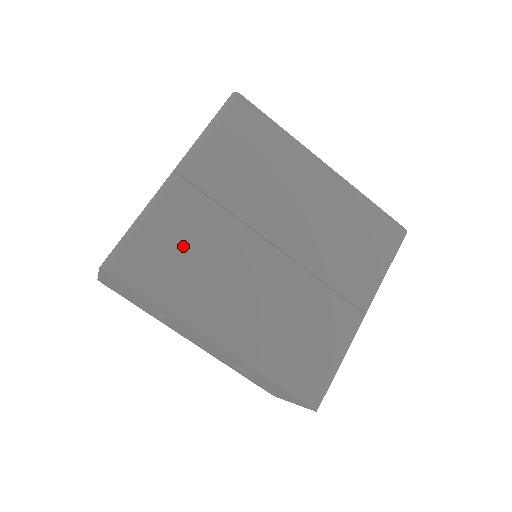
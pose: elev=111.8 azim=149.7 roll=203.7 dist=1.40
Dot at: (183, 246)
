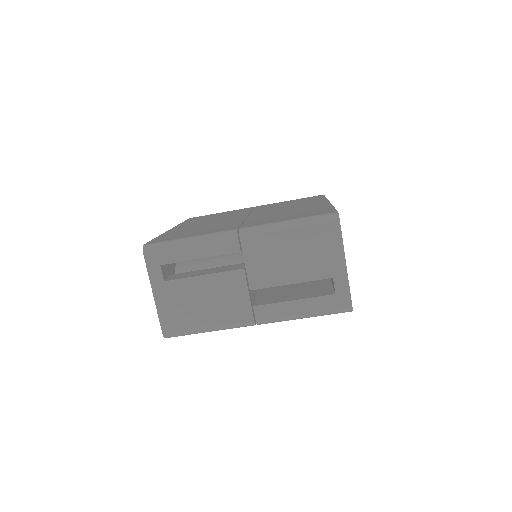
Dot at: occluded
